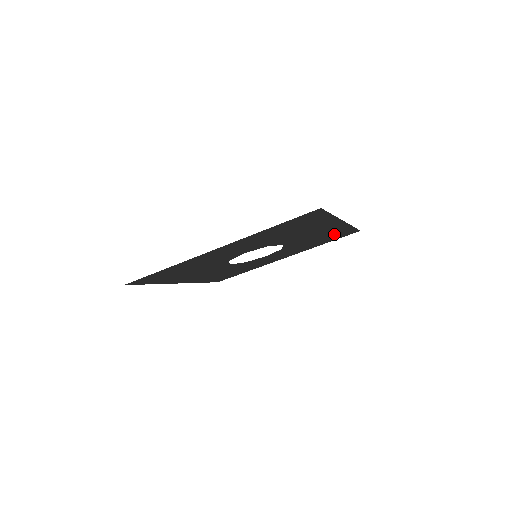
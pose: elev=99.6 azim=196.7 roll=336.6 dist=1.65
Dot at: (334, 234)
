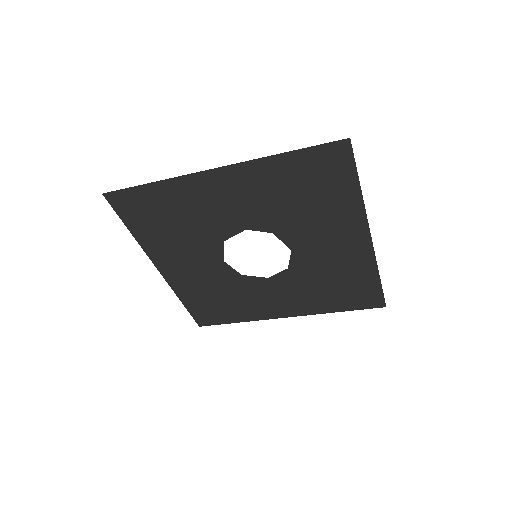
Dot at: (354, 282)
